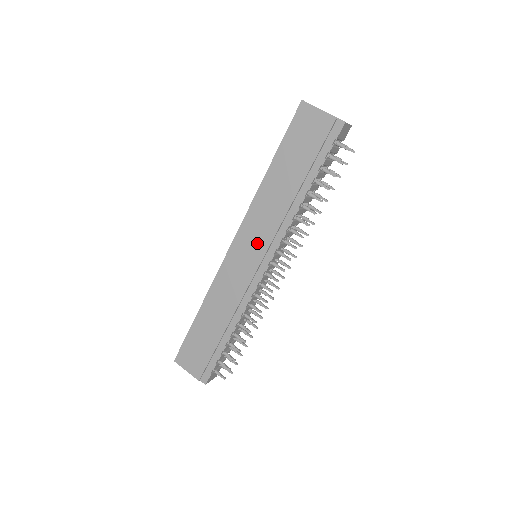
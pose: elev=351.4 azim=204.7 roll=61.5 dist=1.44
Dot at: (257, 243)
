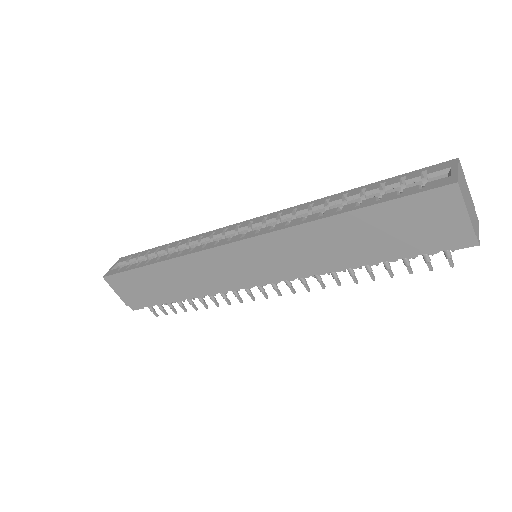
Dot at: (268, 263)
